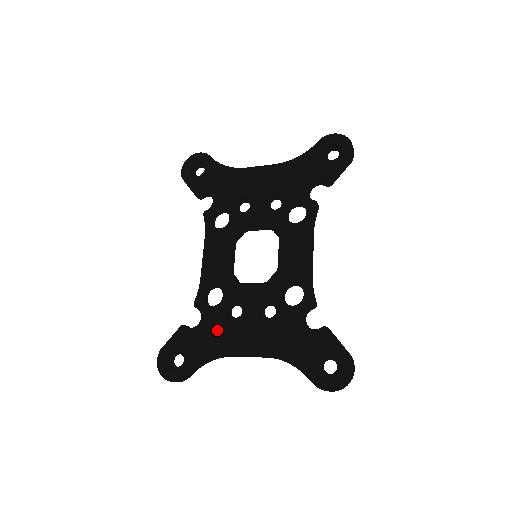
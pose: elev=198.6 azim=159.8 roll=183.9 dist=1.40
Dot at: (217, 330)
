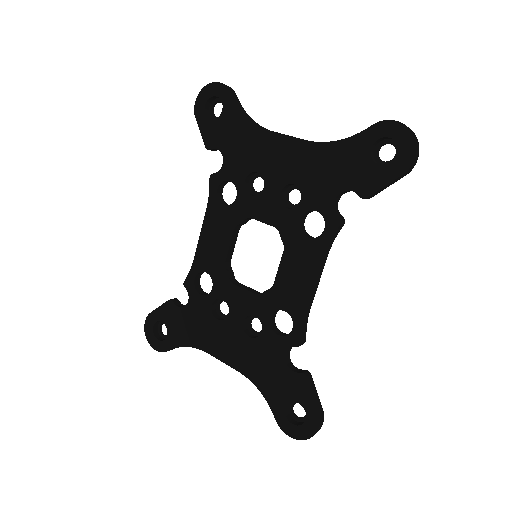
Dot at: (200, 322)
